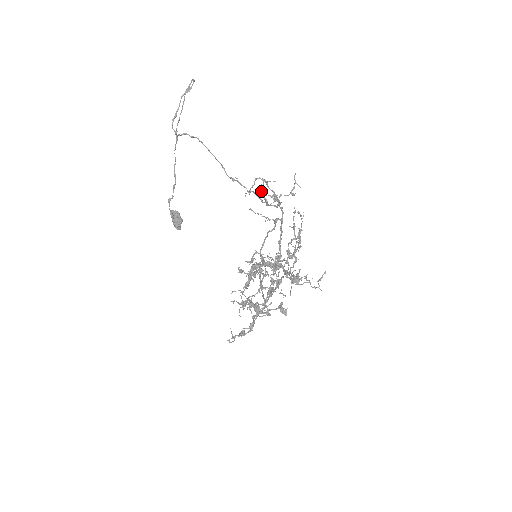
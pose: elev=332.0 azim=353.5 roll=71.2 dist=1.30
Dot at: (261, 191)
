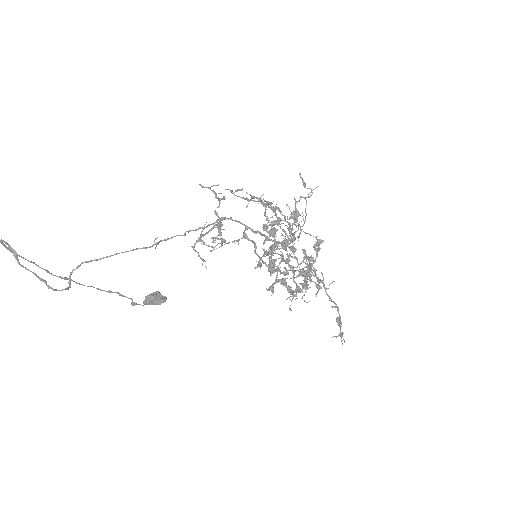
Dot at: occluded
